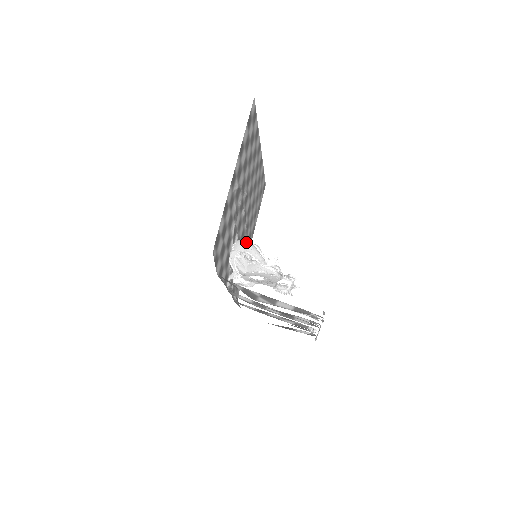
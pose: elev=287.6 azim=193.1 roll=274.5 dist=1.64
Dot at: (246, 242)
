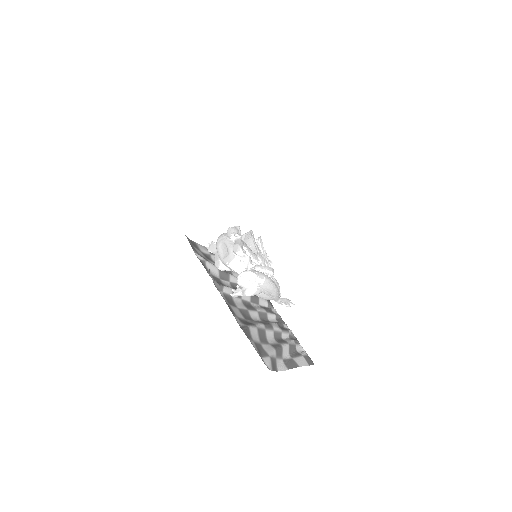
Dot at: (275, 288)
